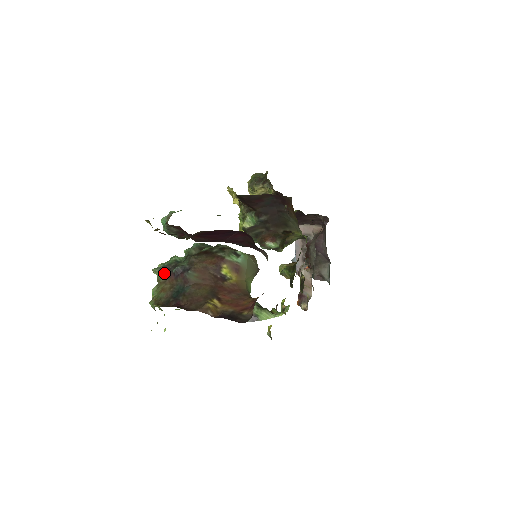
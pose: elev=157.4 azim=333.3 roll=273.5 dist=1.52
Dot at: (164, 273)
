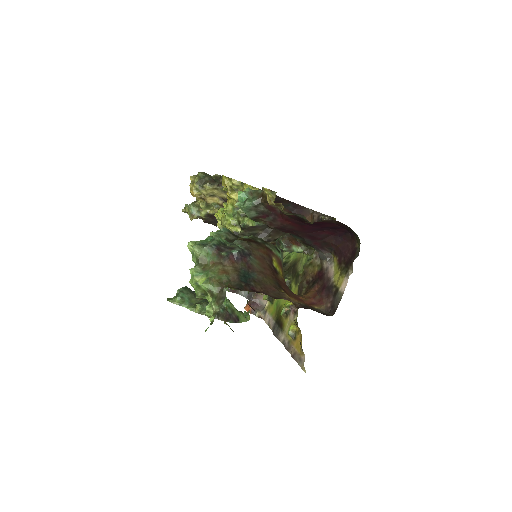
Dot at: (218, 253)
